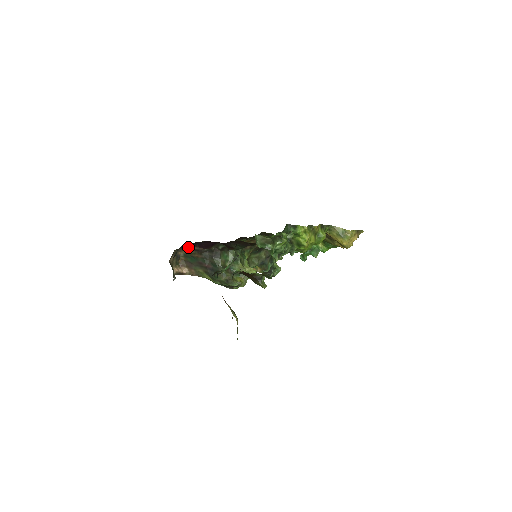
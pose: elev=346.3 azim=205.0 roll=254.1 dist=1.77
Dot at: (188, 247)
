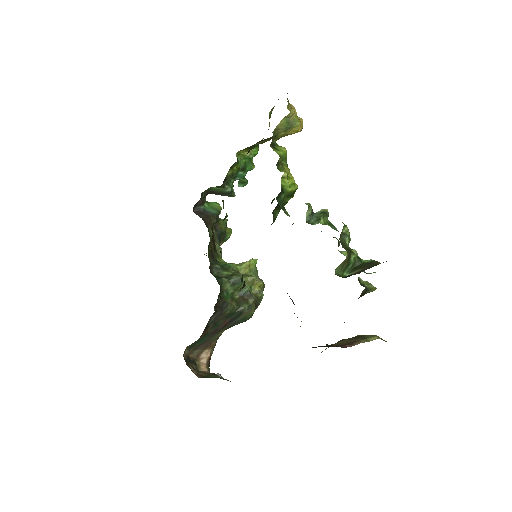
Dot at: occluded
